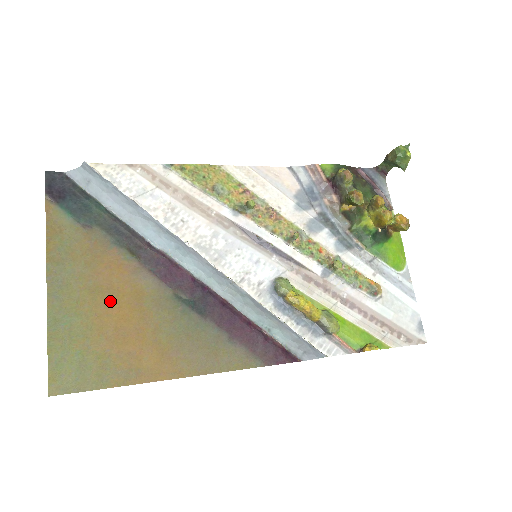
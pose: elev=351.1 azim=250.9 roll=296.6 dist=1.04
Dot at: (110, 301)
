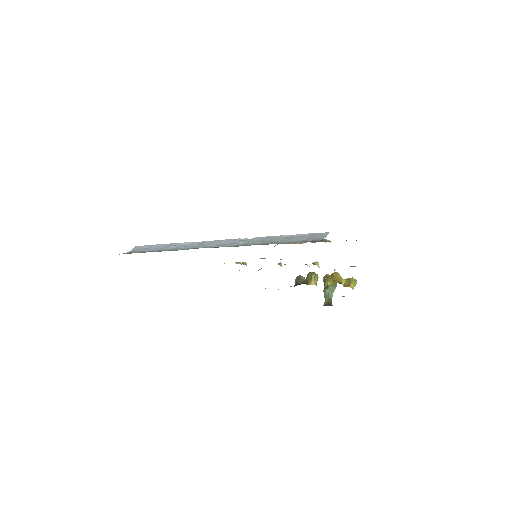
Dot at: occluded
